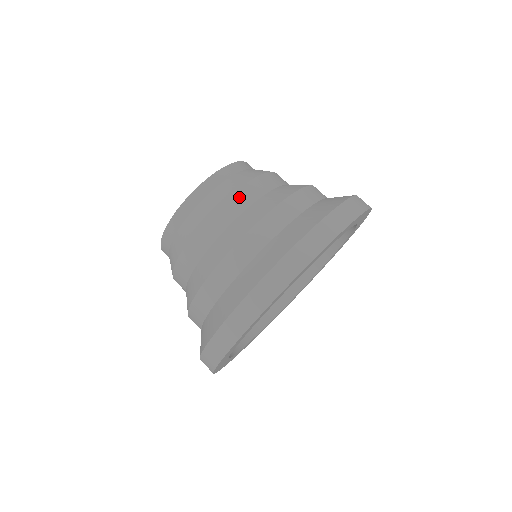
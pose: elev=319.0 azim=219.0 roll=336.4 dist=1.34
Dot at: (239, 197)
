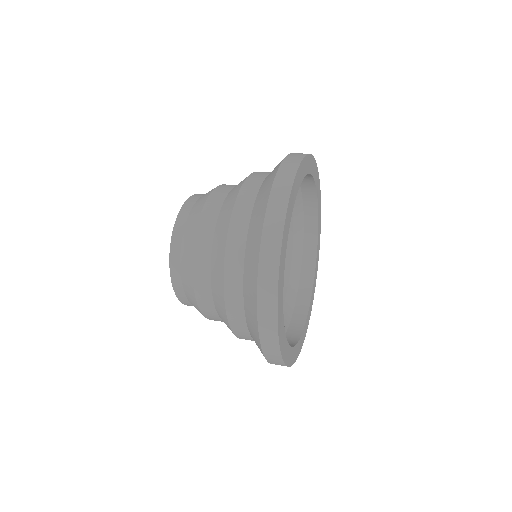
Dot at: (223, 186)
